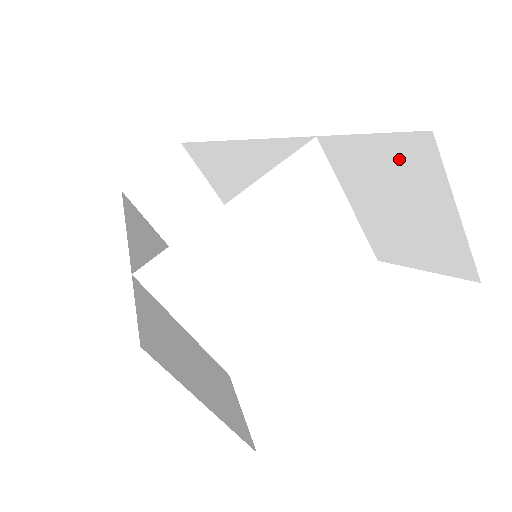
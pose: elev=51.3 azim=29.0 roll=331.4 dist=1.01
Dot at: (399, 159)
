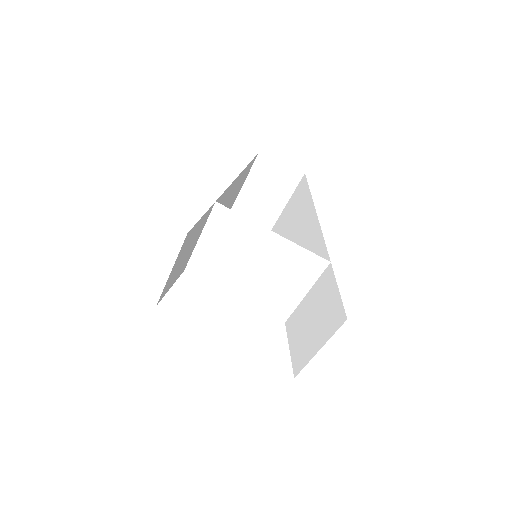
Dot at: (333, 310)
